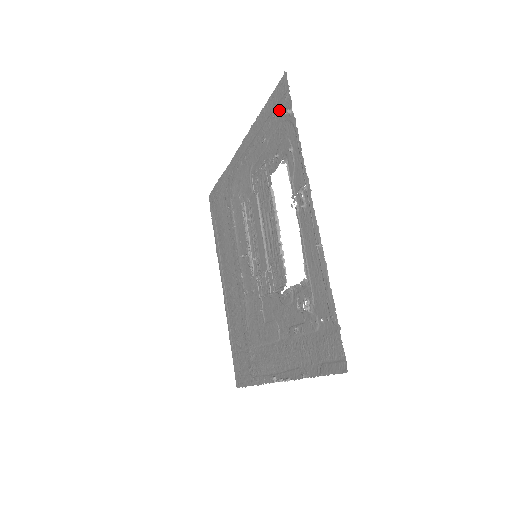
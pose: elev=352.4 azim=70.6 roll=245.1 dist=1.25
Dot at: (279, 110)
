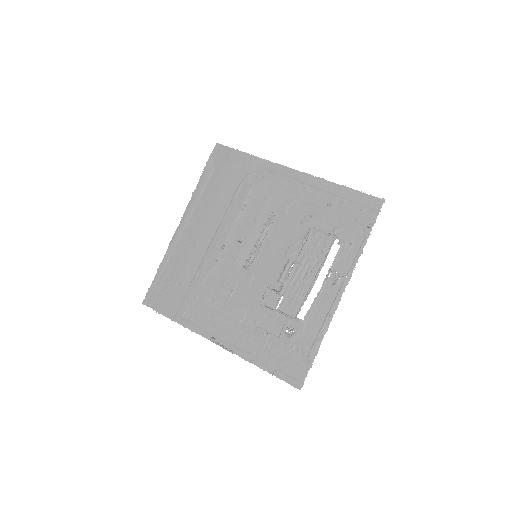
Dot at: (360, 210)
